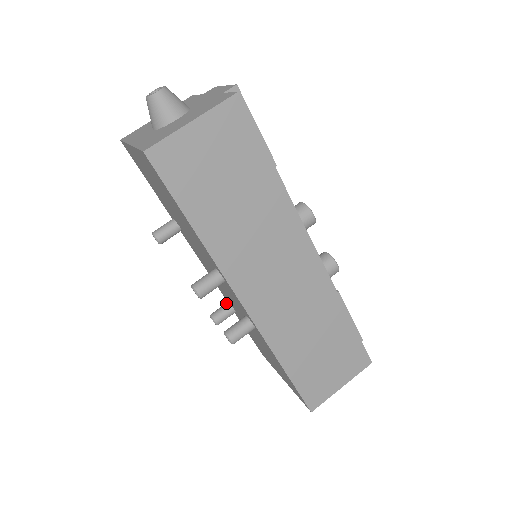
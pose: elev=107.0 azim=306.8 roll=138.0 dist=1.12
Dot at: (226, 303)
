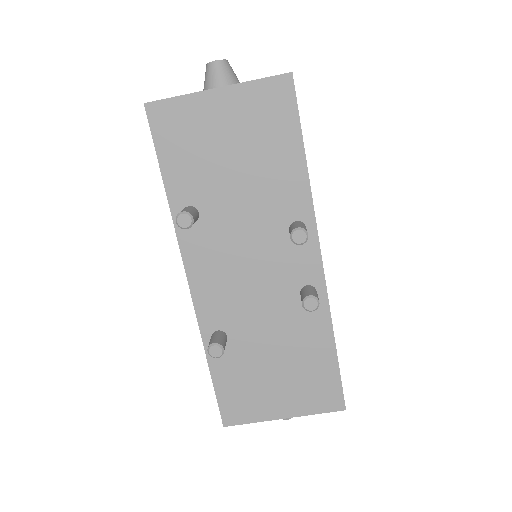
Dot at: (215, 332)
